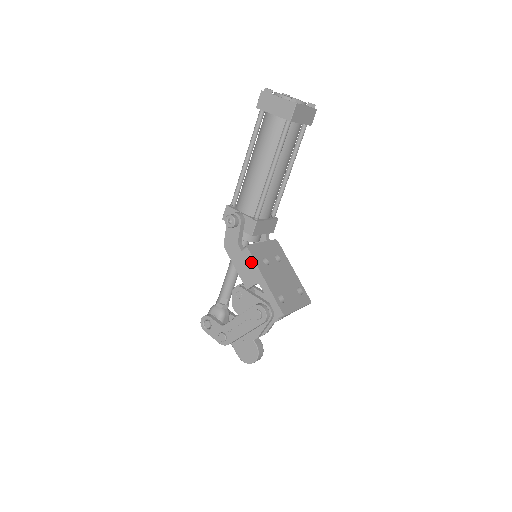
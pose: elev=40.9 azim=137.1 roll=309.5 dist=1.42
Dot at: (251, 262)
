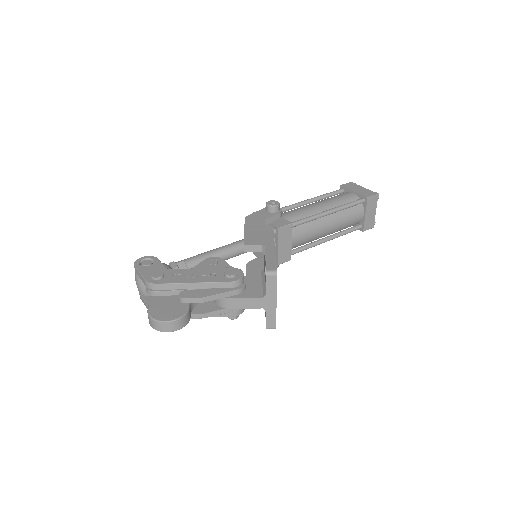
Dot at: (269, 232)
